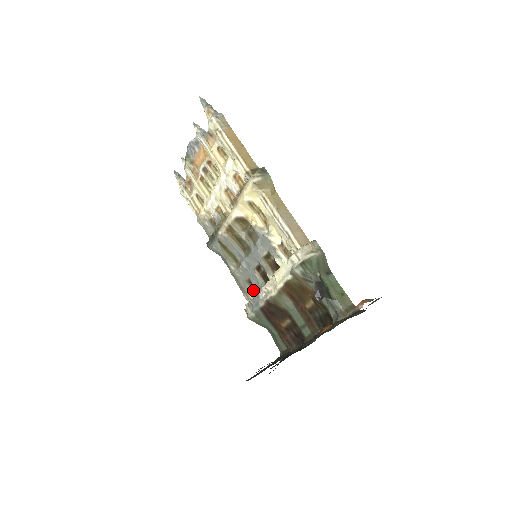
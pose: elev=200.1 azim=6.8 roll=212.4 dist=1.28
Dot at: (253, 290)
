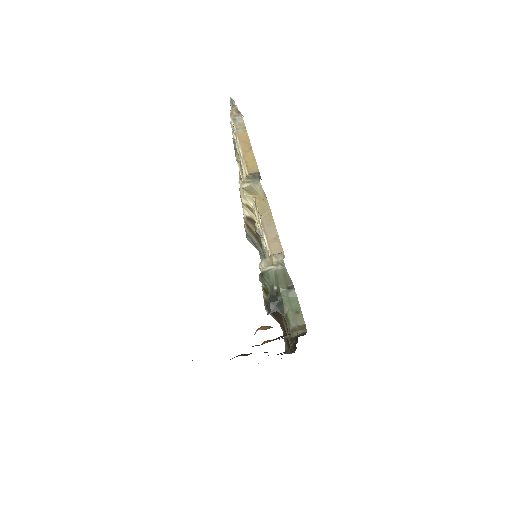
Dot at: occluded
